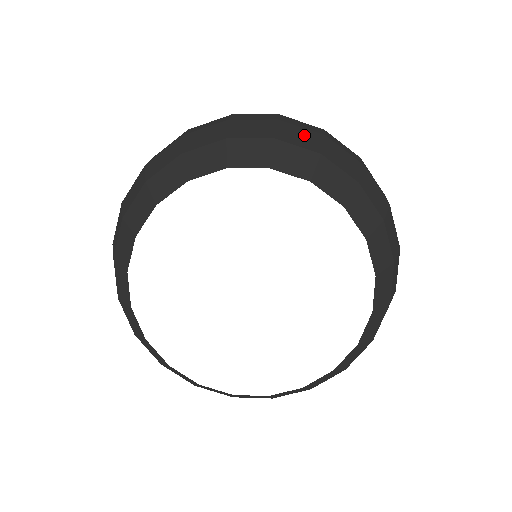
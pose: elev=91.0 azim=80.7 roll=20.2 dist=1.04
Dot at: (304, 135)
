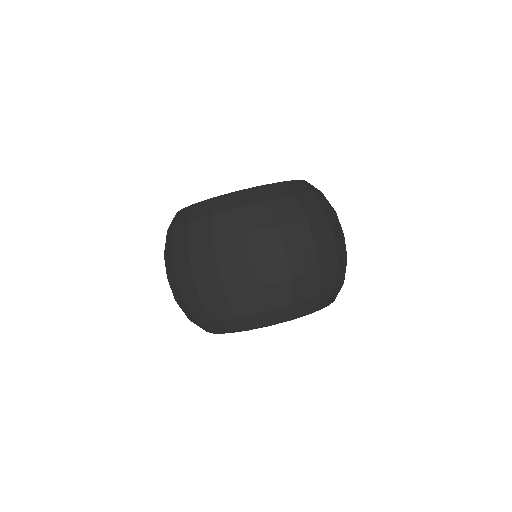
Dot at: (248, 299)
